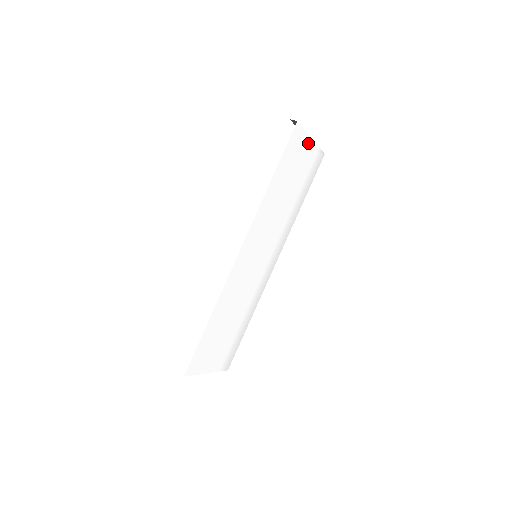
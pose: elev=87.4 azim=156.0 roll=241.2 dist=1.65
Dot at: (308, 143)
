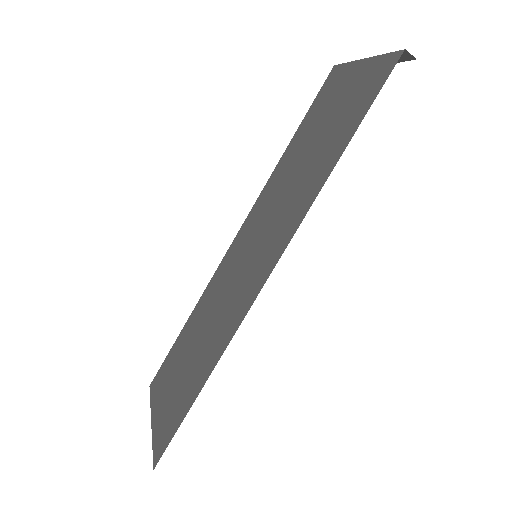
Dot at: occluded
